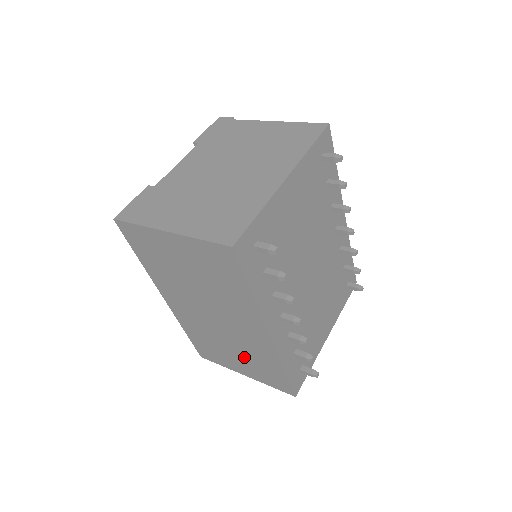
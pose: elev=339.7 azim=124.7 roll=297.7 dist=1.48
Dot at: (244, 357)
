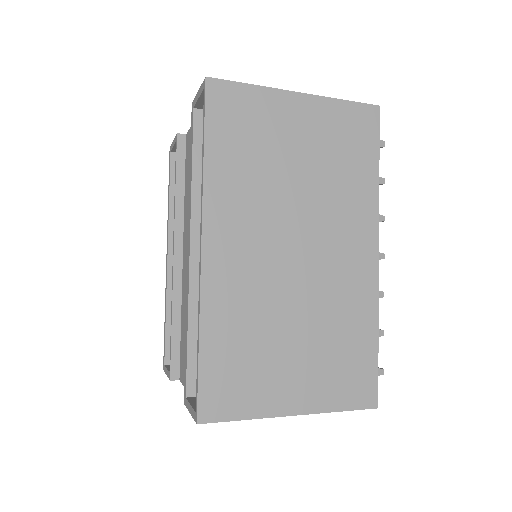
Dot at: (315, 344)
